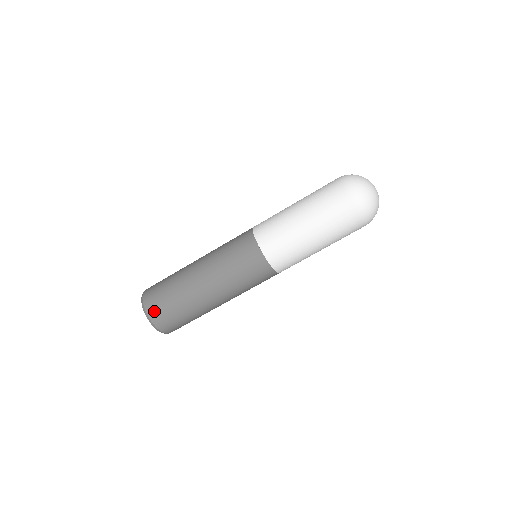
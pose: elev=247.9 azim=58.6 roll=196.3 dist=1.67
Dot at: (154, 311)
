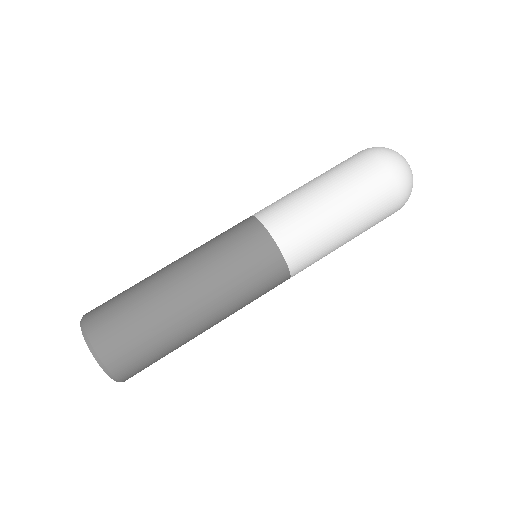
Dot at: (108, 345)
